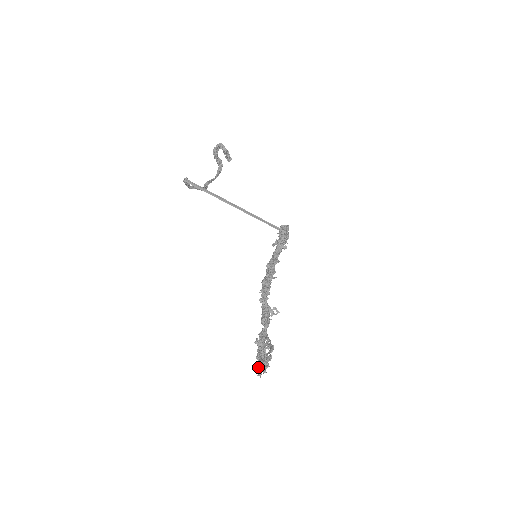
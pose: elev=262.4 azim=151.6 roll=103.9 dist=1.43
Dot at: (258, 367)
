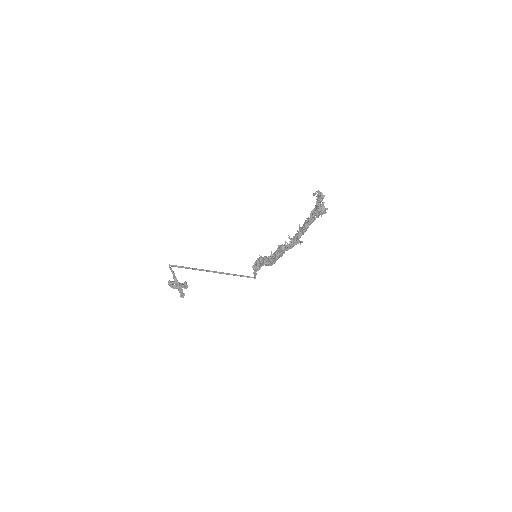
Dot at: (318, 200)
